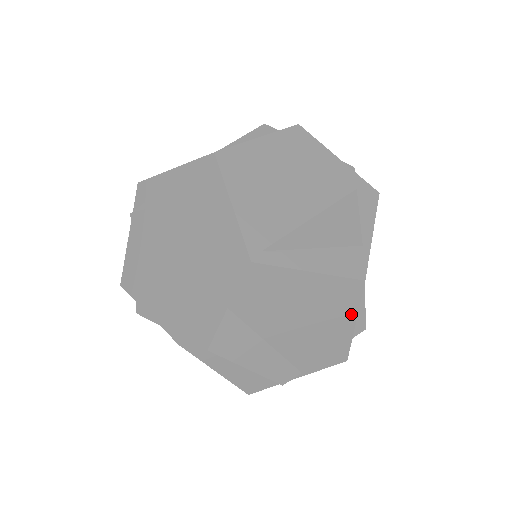
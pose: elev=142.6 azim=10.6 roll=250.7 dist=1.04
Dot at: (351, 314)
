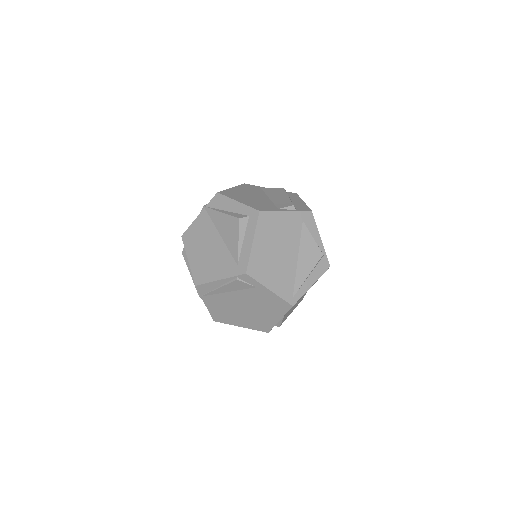
Dot at: occluded
